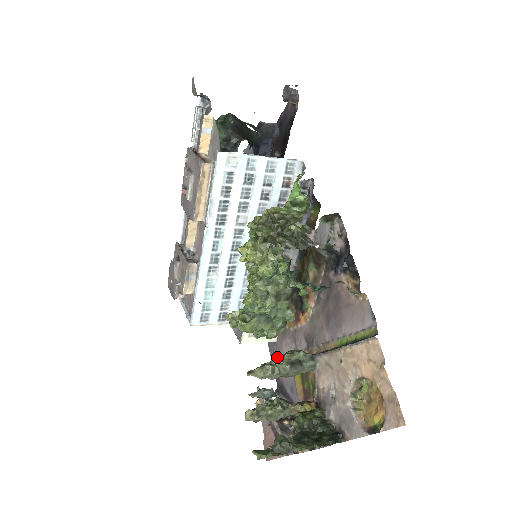
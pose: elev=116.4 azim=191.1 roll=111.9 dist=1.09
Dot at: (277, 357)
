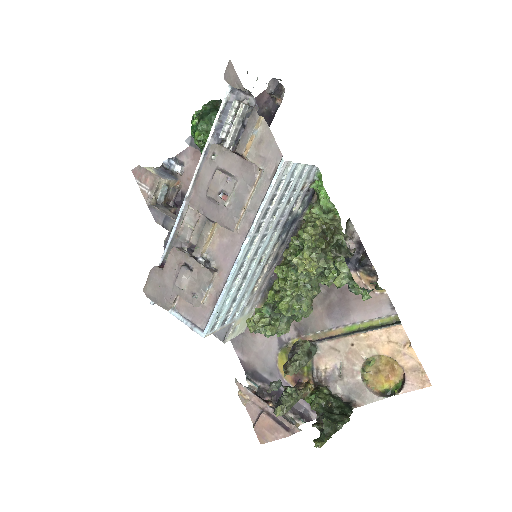
Dot at: (245, 346)
